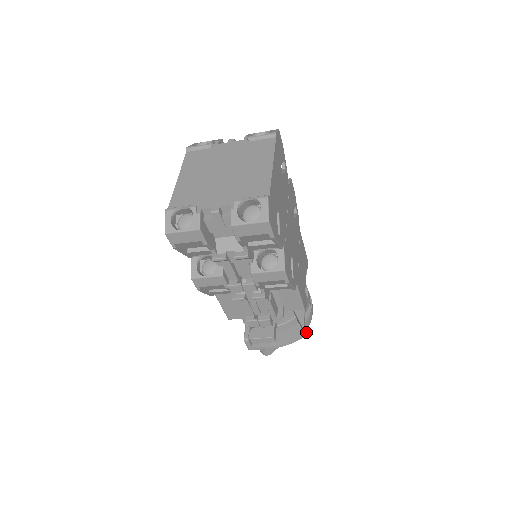
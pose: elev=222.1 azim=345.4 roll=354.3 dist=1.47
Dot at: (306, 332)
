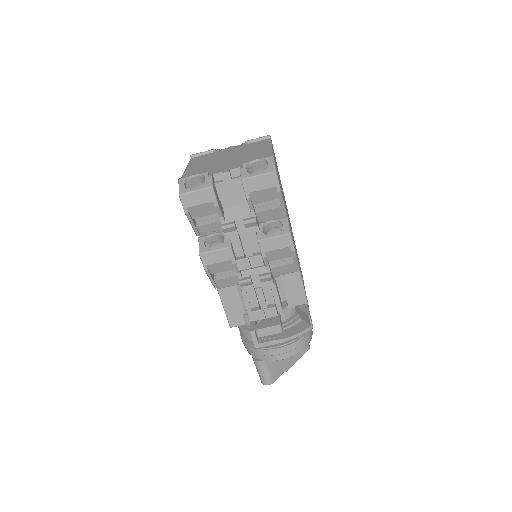
Dot at: occluded
